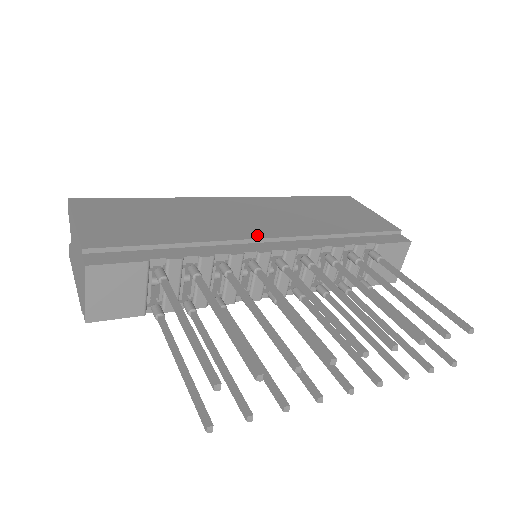
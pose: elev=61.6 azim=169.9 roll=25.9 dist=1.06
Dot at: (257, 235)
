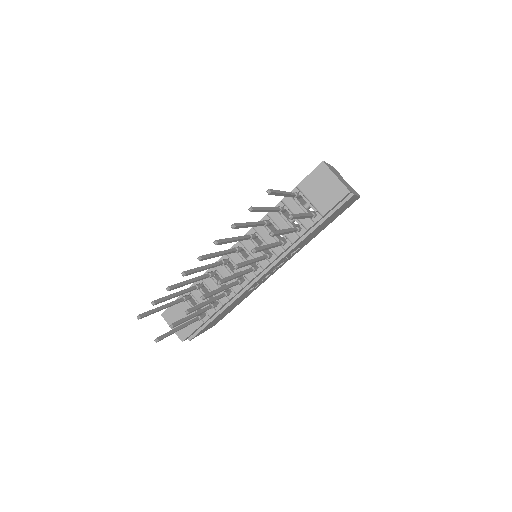
Dot at: occluded
